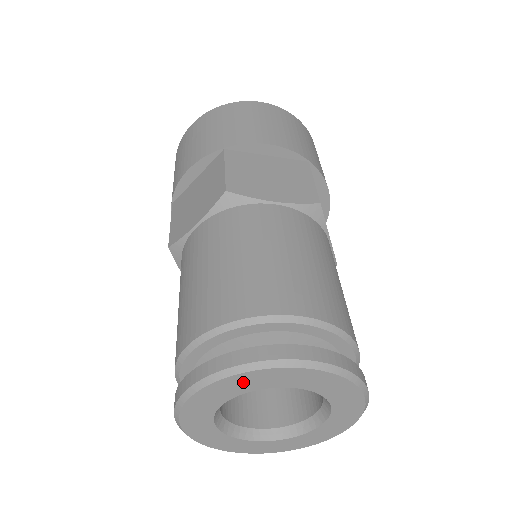
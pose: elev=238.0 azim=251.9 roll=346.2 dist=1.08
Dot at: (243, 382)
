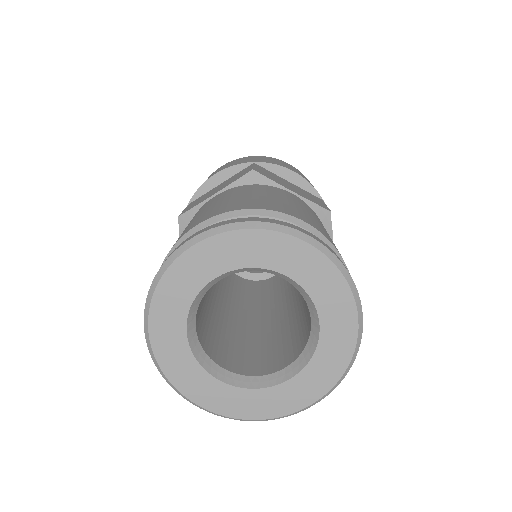
Dot at: (243, 246)
